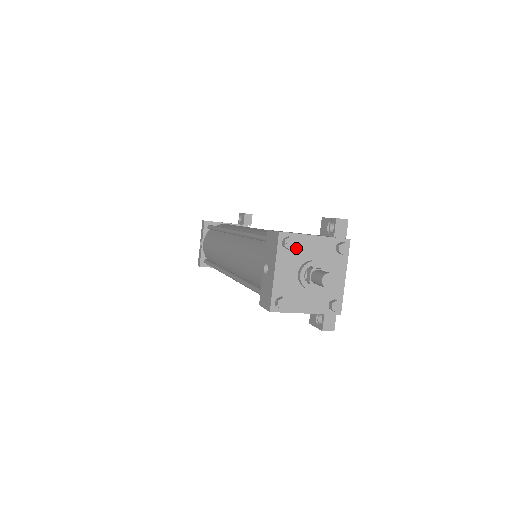
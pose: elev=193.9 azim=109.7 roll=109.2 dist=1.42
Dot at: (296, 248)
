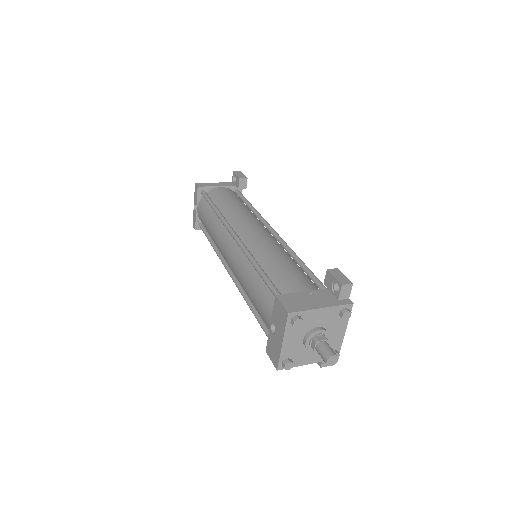
Dot at: (303, 321)
